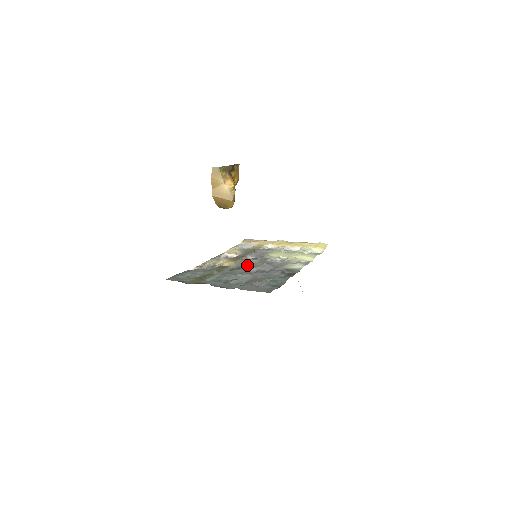
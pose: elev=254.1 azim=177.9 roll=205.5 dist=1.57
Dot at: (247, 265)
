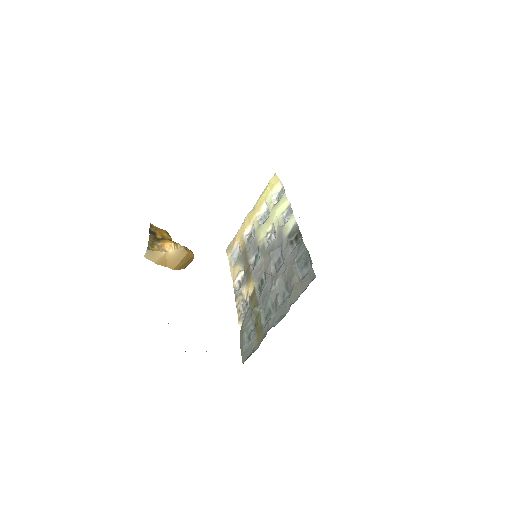
Dot at: (262, 271)
